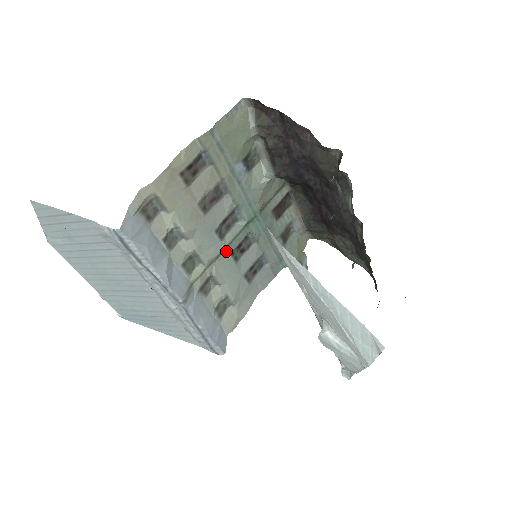
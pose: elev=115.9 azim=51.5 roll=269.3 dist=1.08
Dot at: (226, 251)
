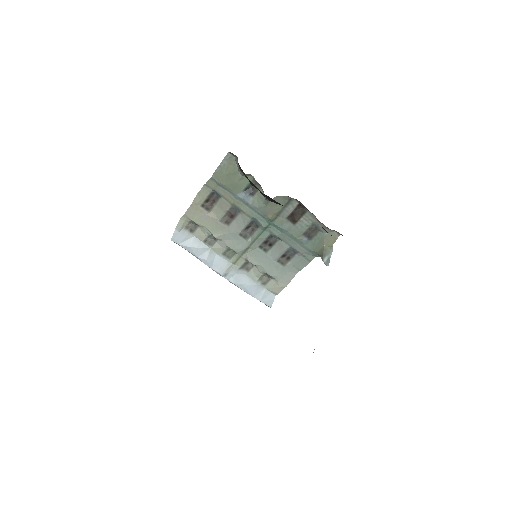
Dot at: (253, 246)
